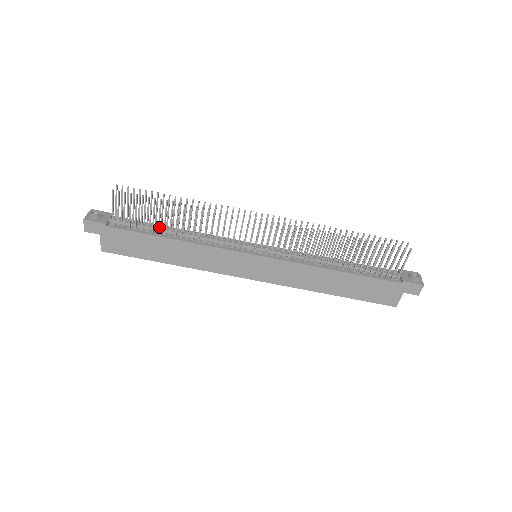
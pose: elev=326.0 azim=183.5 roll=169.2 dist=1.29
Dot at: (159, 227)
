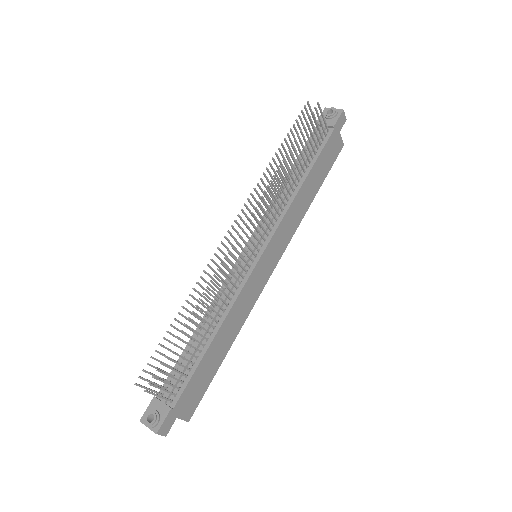
Dot at: (197, 349)
